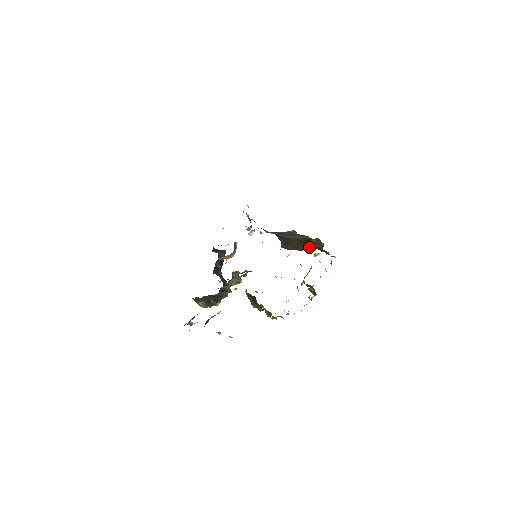
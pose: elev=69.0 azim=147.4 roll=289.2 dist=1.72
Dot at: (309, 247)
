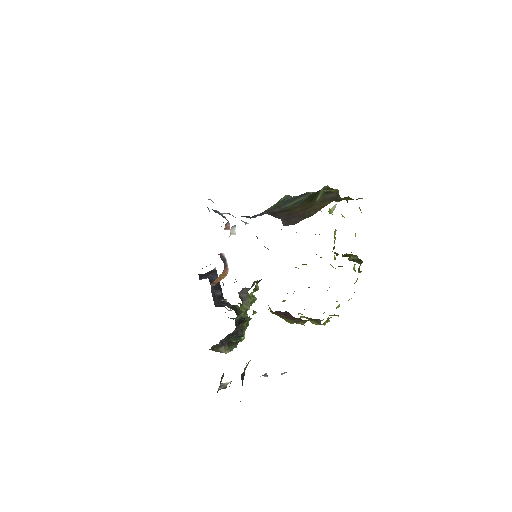
Dot at: (321, 204)
